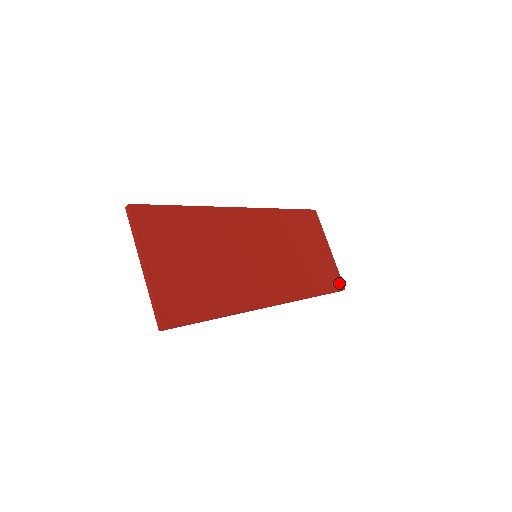
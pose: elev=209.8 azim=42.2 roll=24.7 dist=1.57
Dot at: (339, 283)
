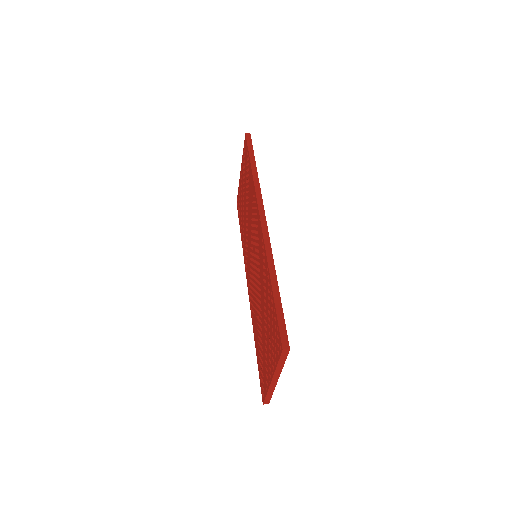
Dot at: occluded
